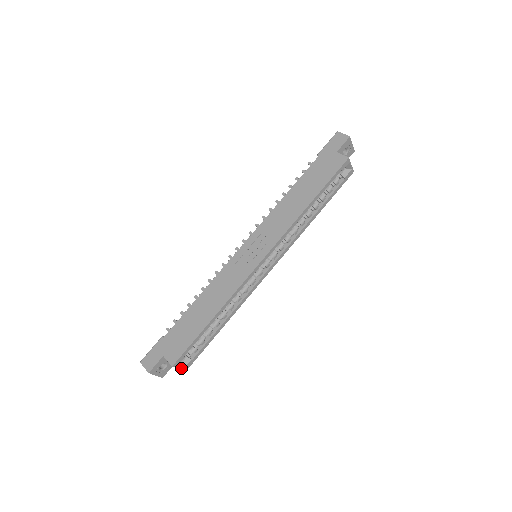
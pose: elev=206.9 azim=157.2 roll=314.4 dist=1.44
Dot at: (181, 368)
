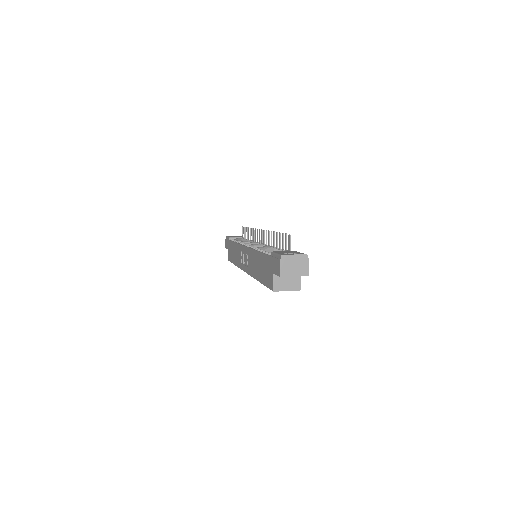
Dot at: occluded
